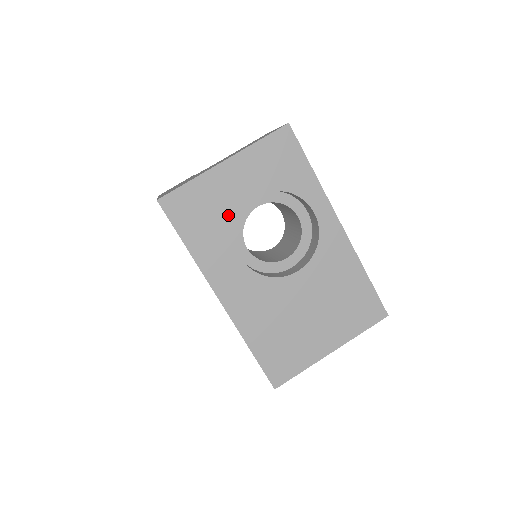
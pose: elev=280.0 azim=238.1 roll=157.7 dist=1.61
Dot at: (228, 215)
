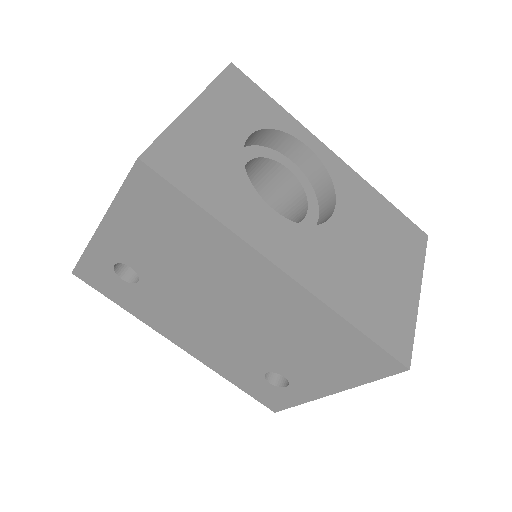
Dot at: (231, 163)
